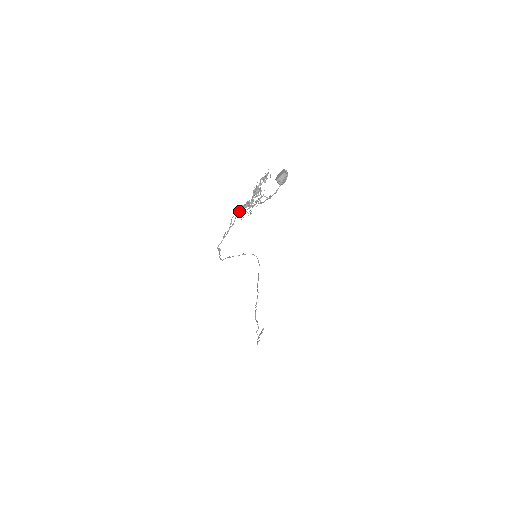
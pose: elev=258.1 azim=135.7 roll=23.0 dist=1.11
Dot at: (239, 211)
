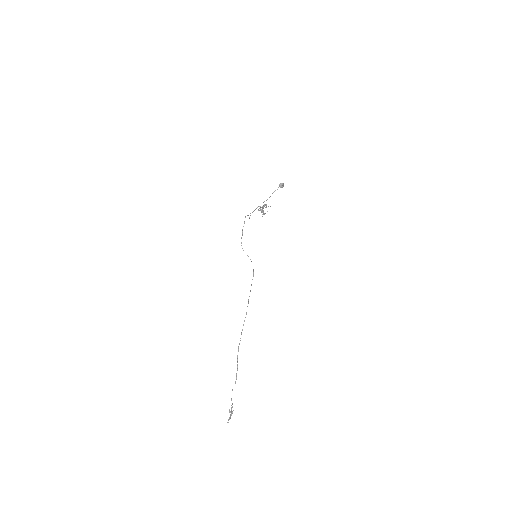
Dot at: occluded
